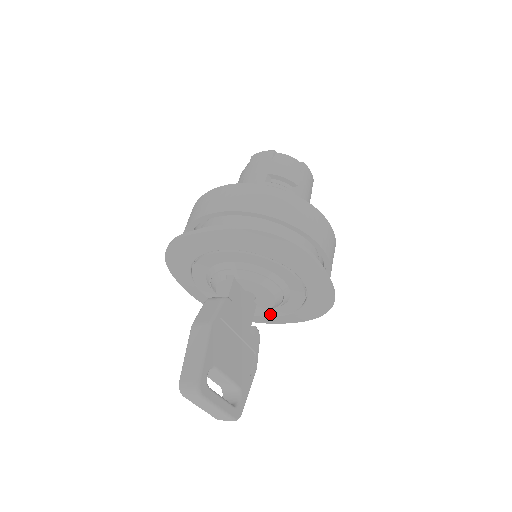
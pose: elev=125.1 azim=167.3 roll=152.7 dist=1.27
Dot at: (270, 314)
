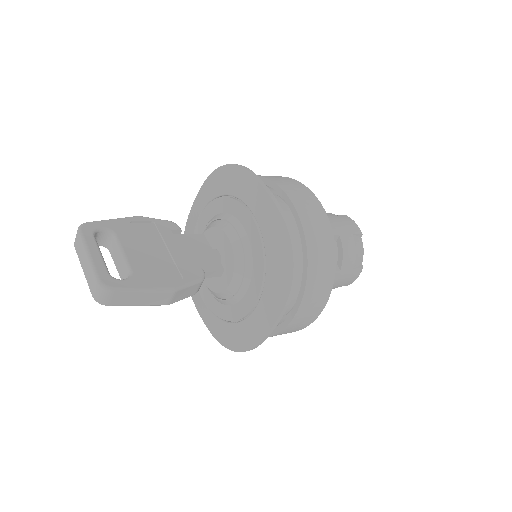
Dot at: (250, 304)
